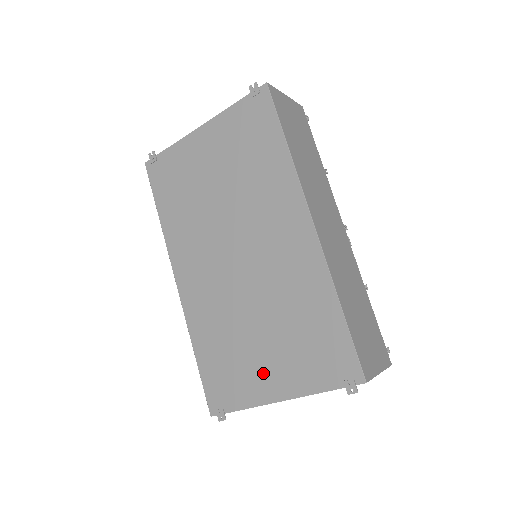
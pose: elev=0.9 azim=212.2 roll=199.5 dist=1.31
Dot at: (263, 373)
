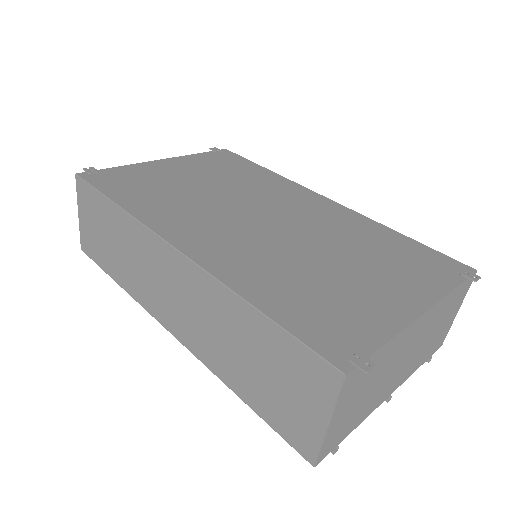
Dot at: (378, 294)
